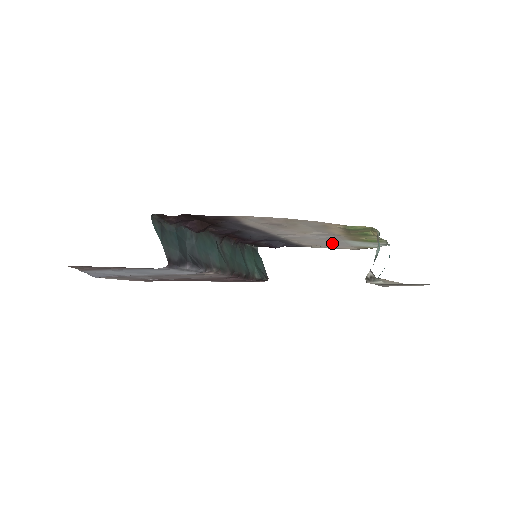
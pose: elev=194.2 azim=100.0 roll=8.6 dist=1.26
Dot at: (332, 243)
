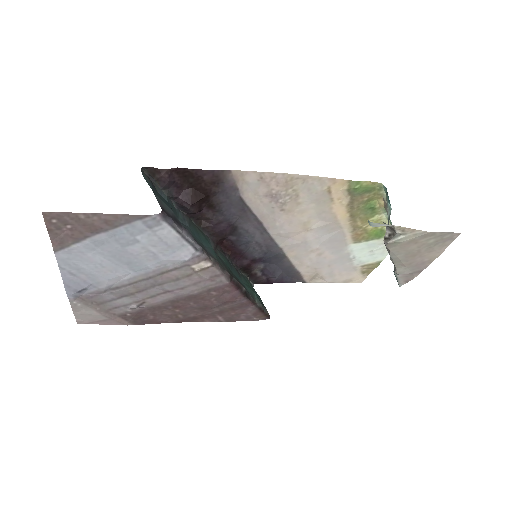
Dot at: (334, 261)
